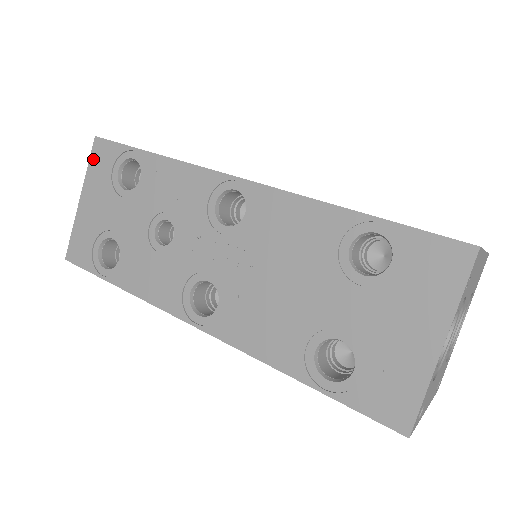
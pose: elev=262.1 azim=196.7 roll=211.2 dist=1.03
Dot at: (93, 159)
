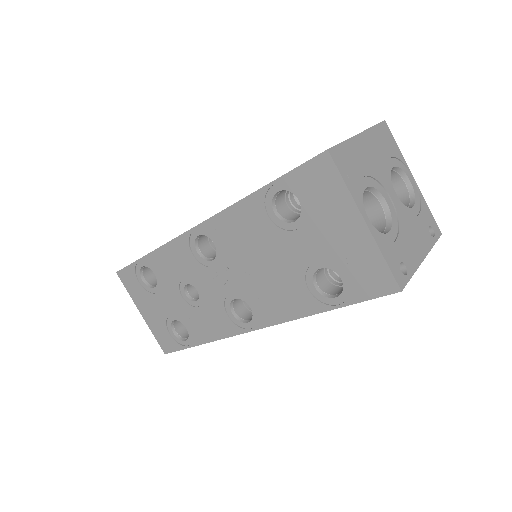
Dot at: (126, 286)
